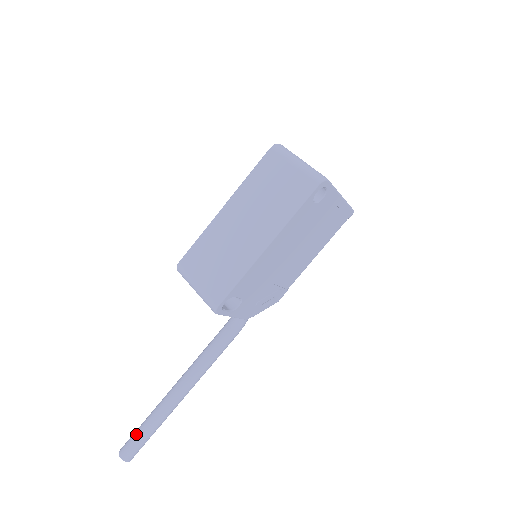
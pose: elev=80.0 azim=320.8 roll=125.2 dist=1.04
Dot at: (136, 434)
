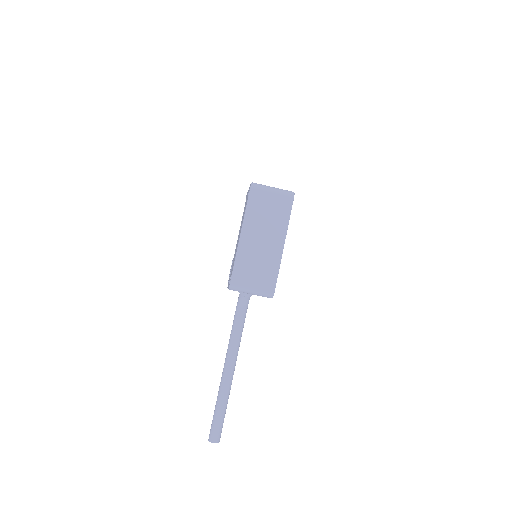
Dot at: (217, 420)
